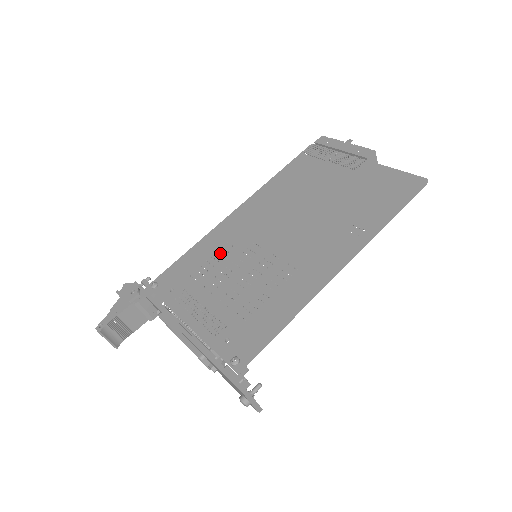
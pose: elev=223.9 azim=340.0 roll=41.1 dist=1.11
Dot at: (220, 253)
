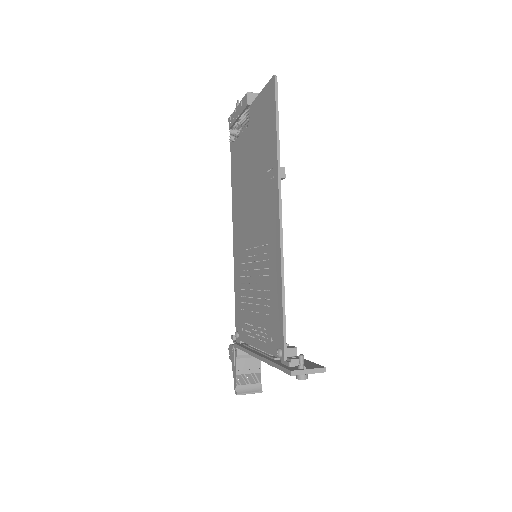
Dot at: (242, 276)
